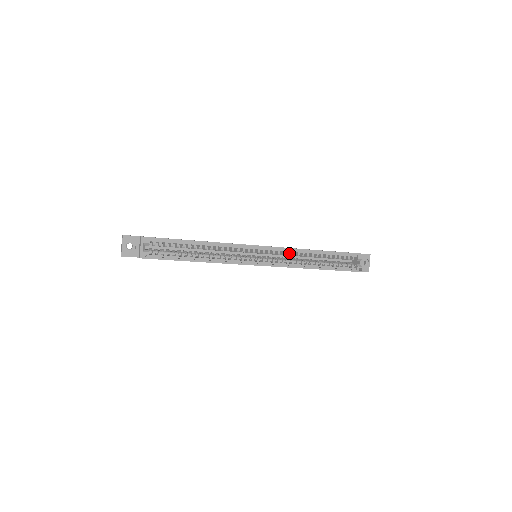
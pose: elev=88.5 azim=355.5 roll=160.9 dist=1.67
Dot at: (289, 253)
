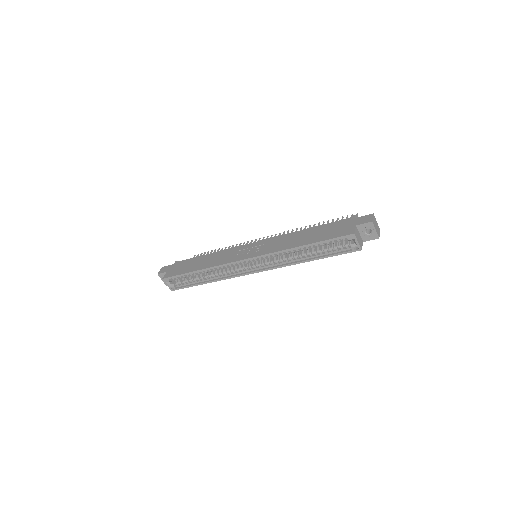
Dot at: (274, 256)
